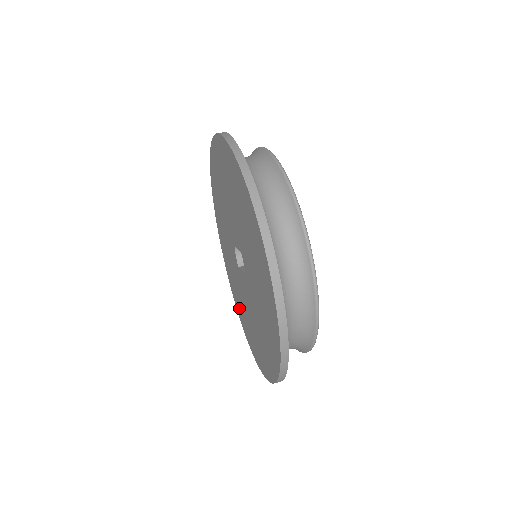
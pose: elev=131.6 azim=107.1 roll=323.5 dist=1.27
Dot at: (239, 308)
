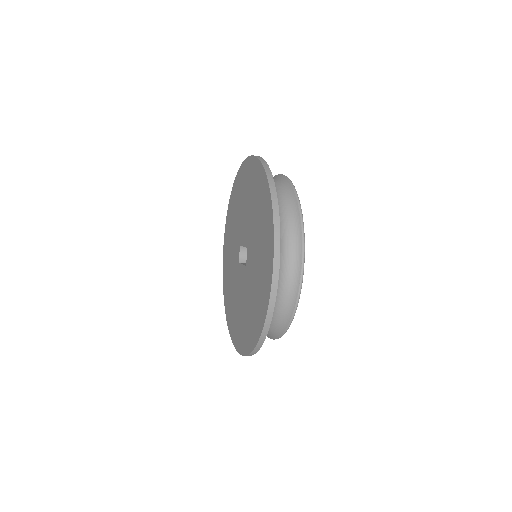
Dot at: (228, 302)
